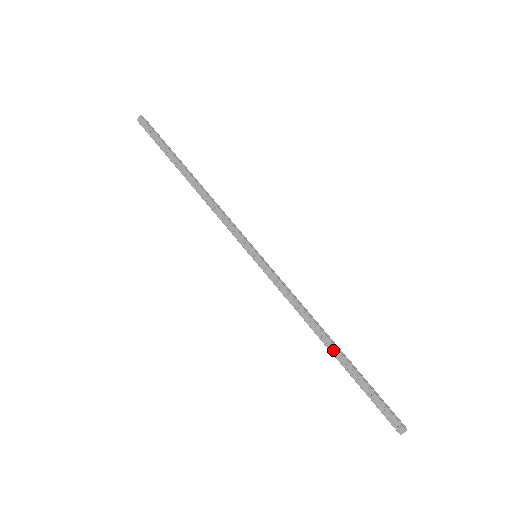
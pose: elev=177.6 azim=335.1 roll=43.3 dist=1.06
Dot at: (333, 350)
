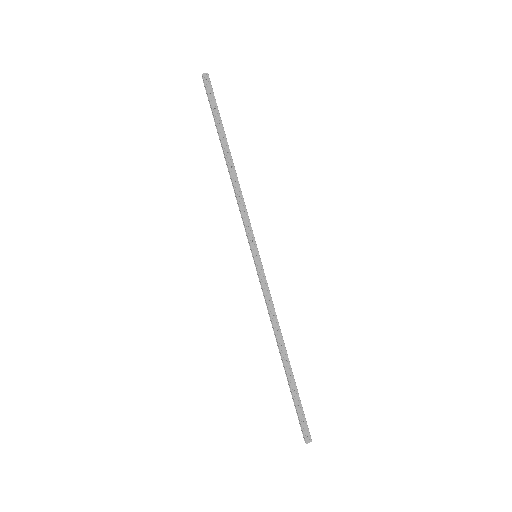
Dot at: (285, 360)
